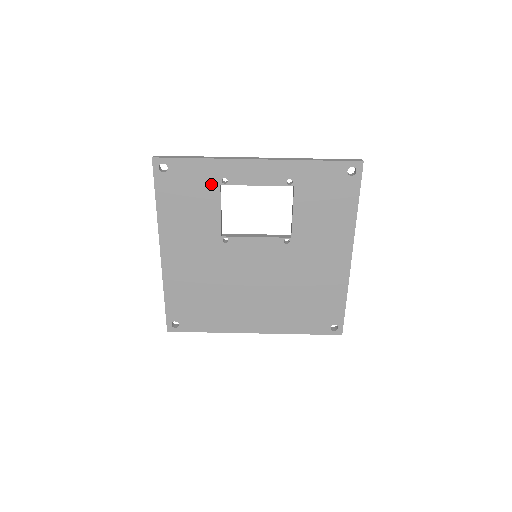
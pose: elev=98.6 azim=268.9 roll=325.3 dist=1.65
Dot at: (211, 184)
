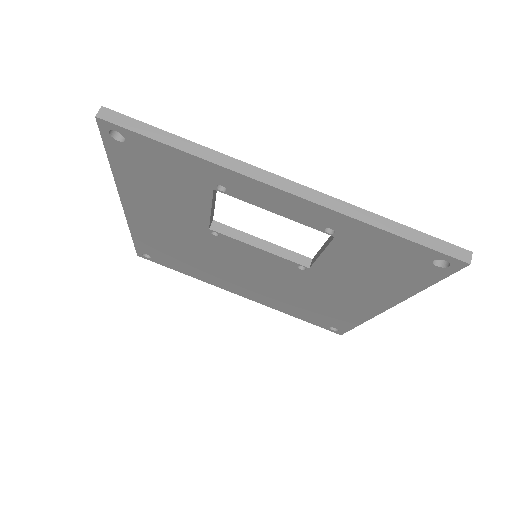
Dot at: (198, 182)
